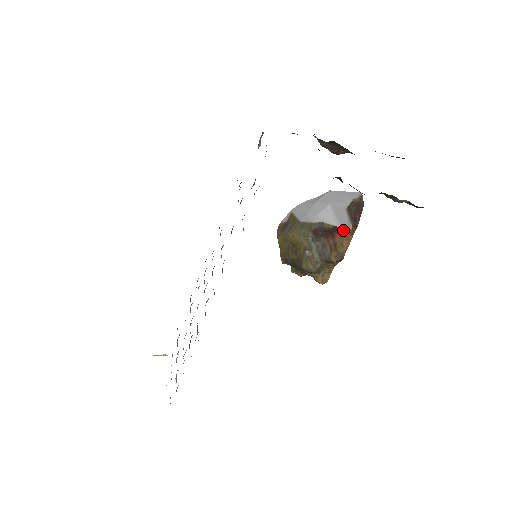
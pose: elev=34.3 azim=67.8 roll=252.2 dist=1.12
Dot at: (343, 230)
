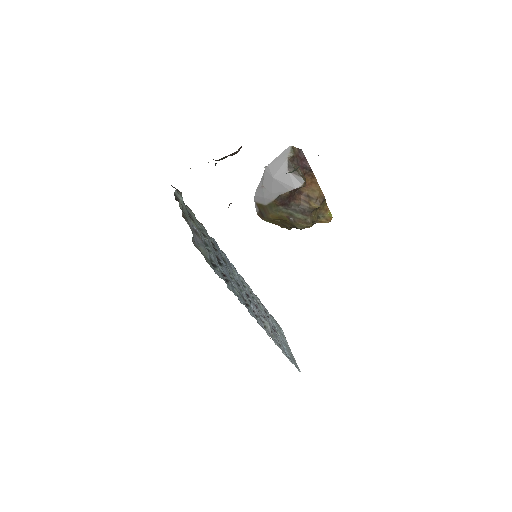
Dot at: occluded
